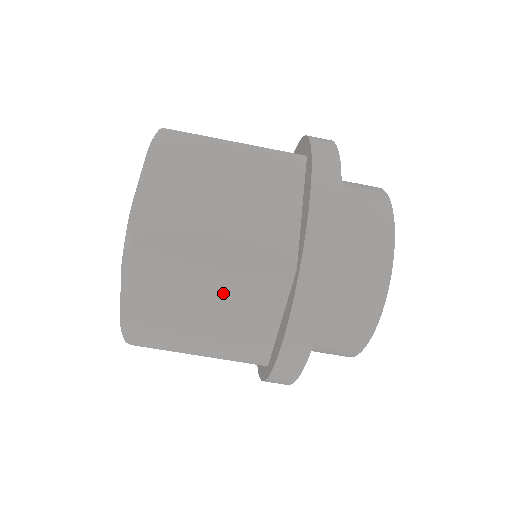
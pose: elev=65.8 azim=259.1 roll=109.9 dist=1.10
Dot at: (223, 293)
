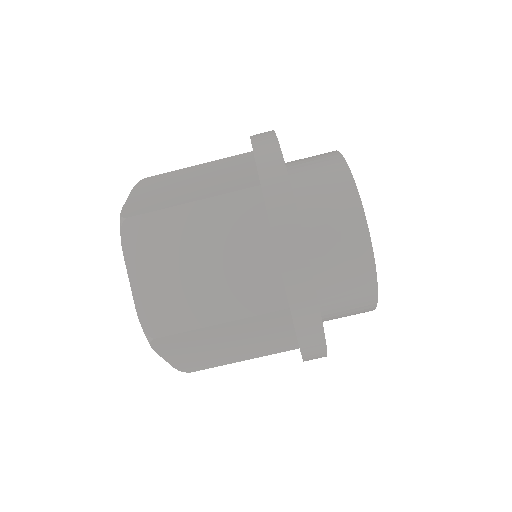
Dot at: (240, 335)
